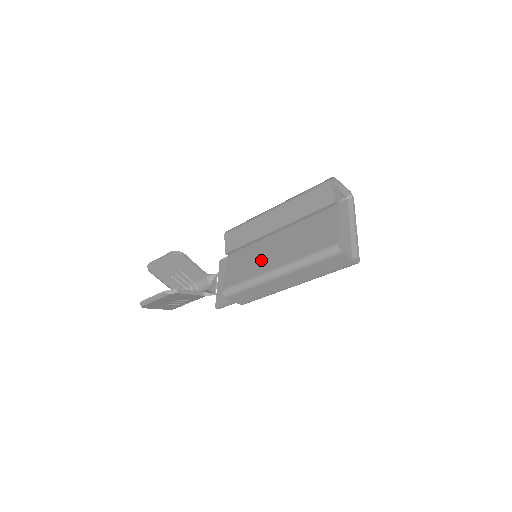
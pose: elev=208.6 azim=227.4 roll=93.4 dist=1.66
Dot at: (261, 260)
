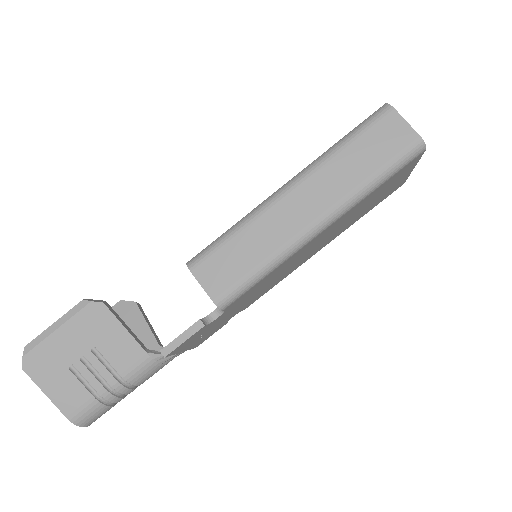
Dot at: occluded
